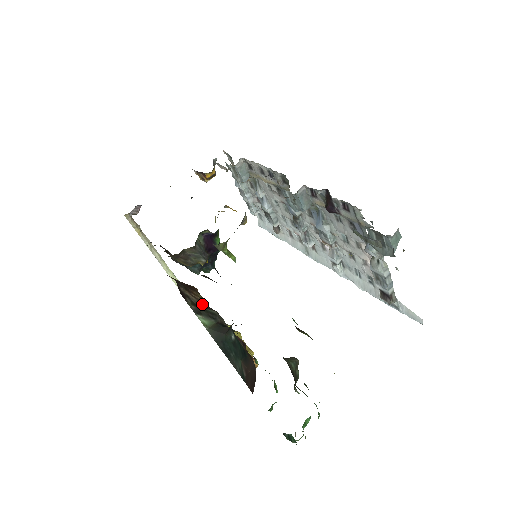
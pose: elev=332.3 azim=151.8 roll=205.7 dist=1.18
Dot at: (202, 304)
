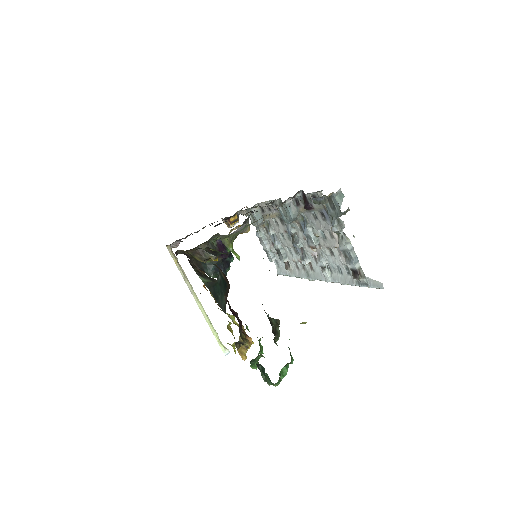
Dot at: occluded
